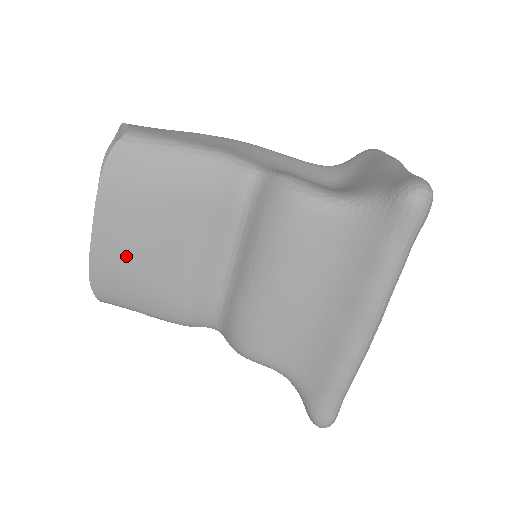
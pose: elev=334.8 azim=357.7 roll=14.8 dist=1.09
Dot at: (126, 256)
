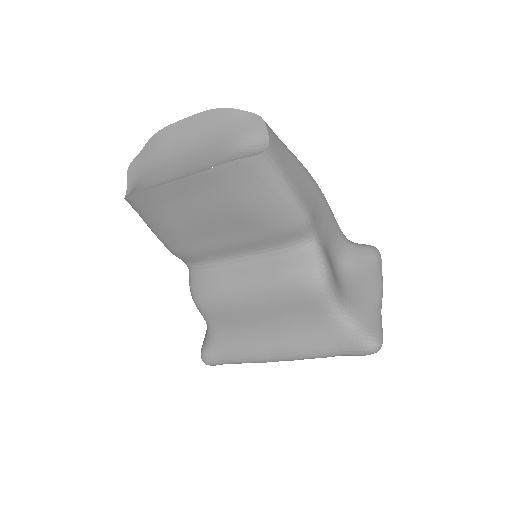
Dot at: (179, 208)
